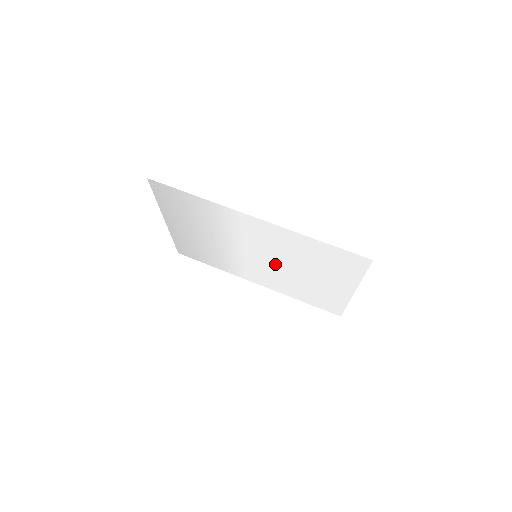
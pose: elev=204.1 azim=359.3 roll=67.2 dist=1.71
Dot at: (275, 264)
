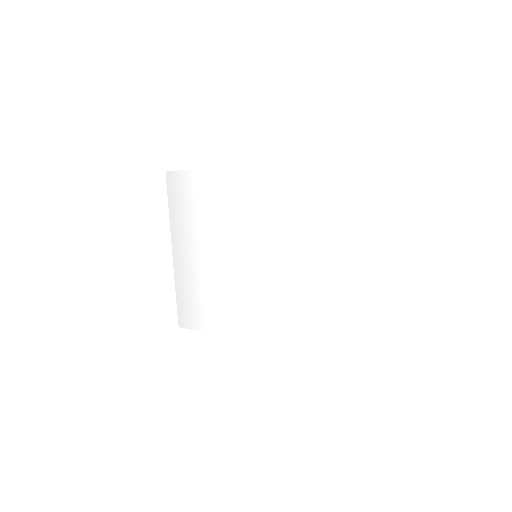
Dot at: (276, 260)
